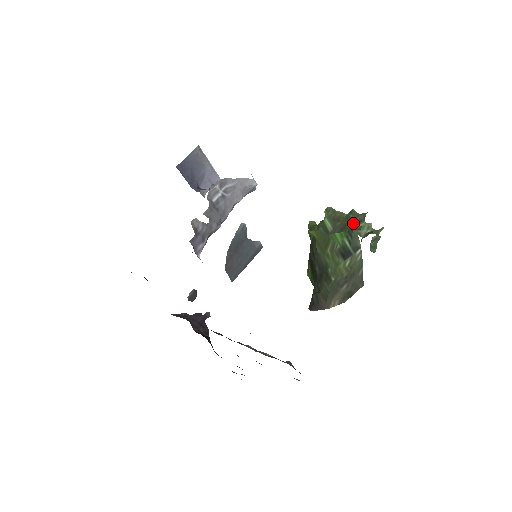
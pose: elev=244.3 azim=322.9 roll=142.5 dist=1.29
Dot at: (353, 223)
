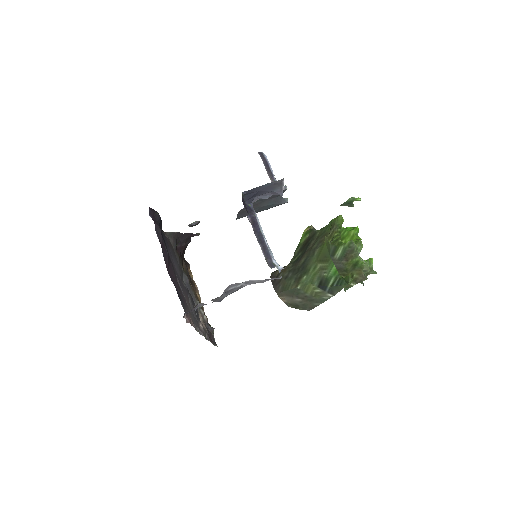
Dot at: (346, 284)
